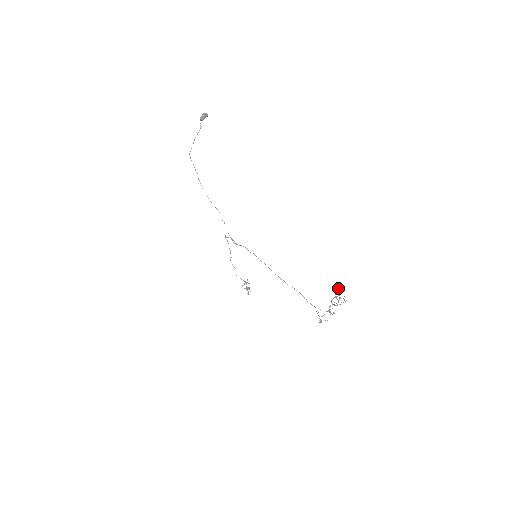
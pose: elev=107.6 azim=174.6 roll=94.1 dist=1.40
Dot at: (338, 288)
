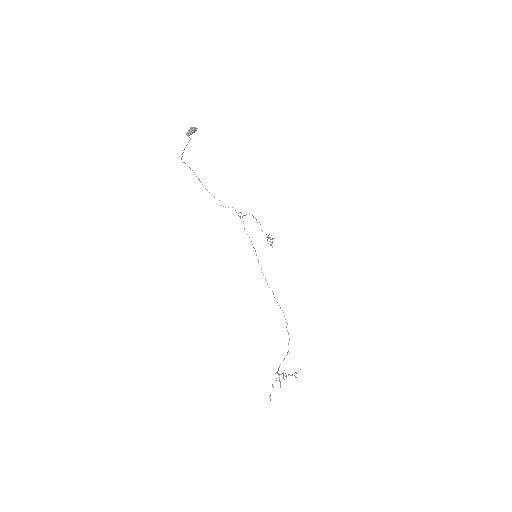
Dot at: occluded
